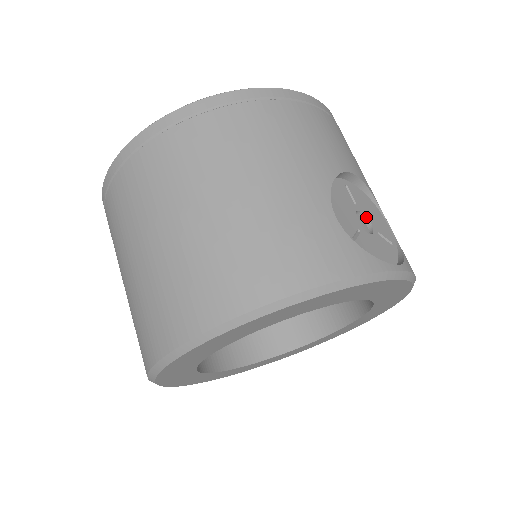
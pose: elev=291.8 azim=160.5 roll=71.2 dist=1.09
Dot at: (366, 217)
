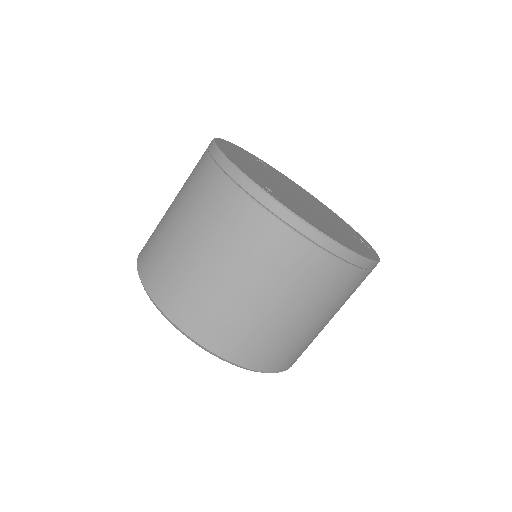
Dot at: occluded
